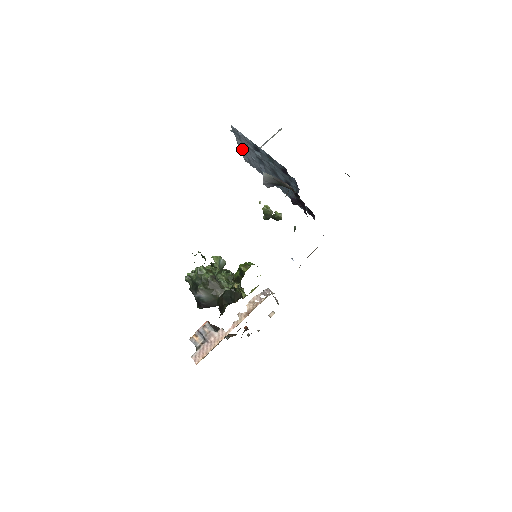
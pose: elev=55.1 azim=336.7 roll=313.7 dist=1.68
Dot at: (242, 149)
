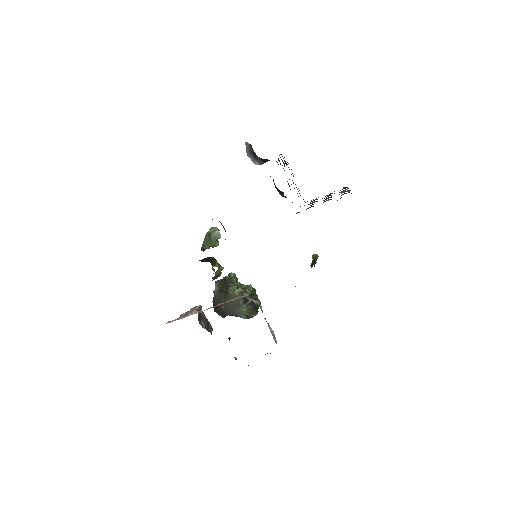
Dot at: occluded
